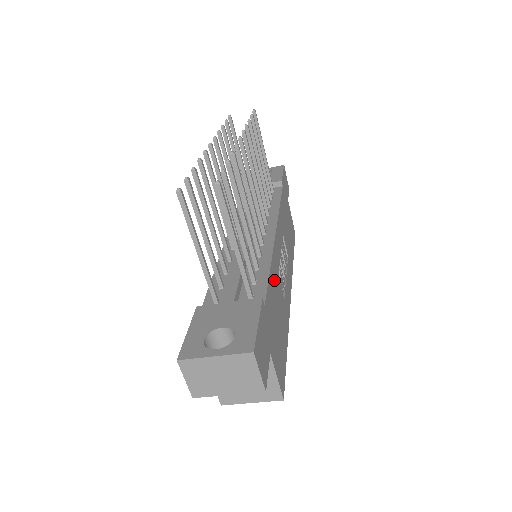
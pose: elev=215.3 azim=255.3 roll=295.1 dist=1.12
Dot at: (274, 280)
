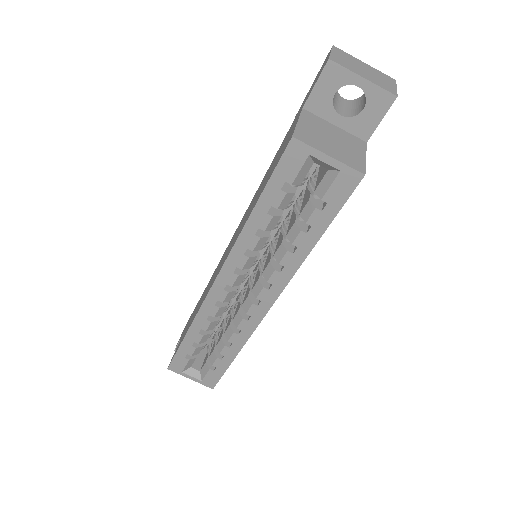
Dot at: occluded
